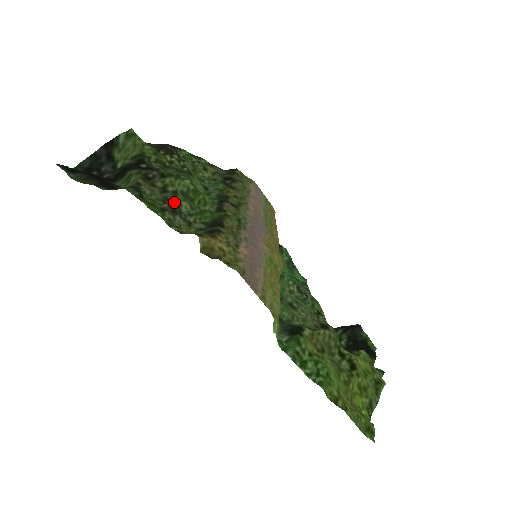
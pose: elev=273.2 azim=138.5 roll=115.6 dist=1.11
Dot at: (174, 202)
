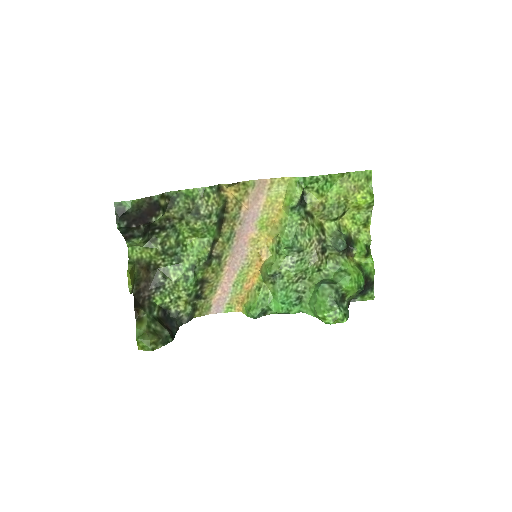
Dot at: (192, 218)
